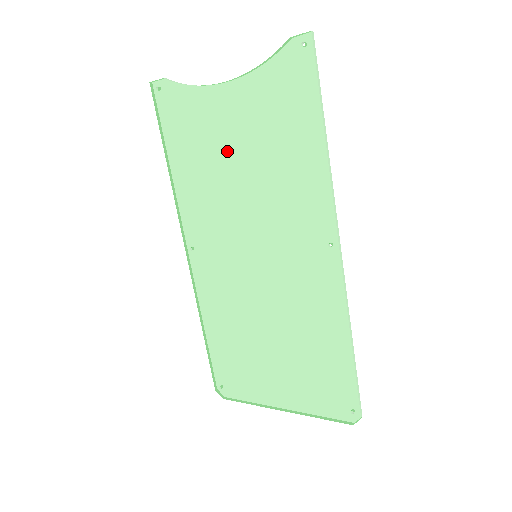
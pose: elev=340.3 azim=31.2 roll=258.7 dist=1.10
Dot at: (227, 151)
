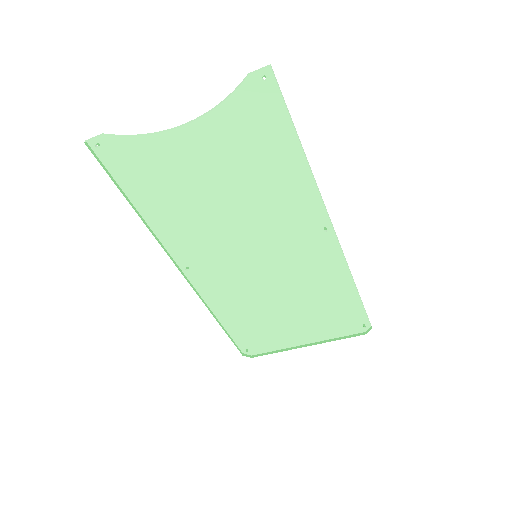
Dot at: (203, 185)
